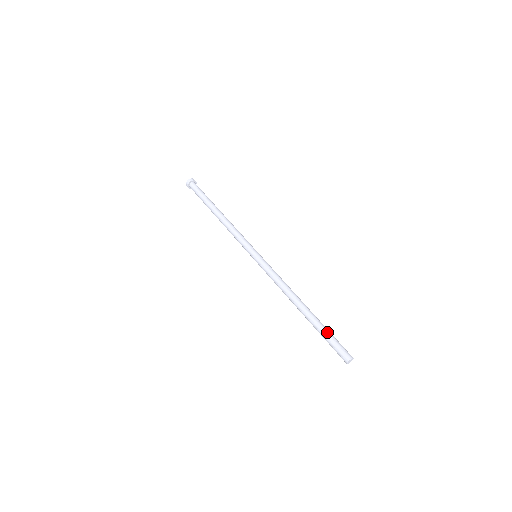
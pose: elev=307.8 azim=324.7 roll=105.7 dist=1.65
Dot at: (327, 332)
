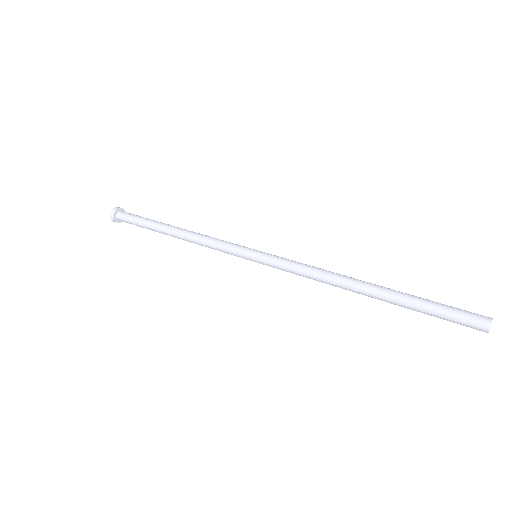
Dot at: (426, 304)
